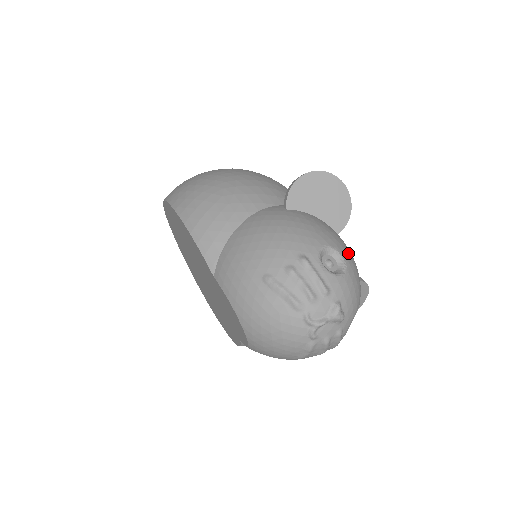
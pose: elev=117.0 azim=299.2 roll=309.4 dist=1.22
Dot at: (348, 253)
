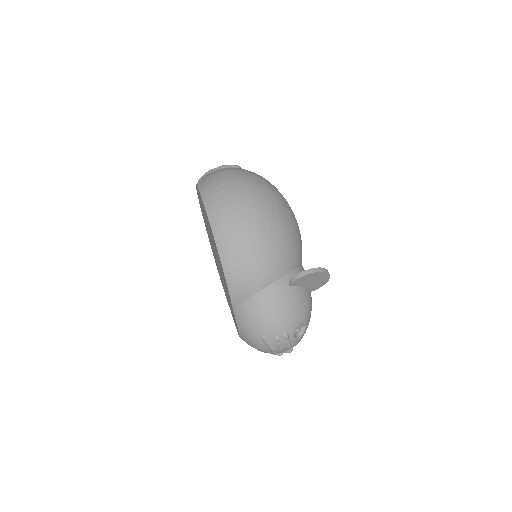
Dot at: (310, 316)
